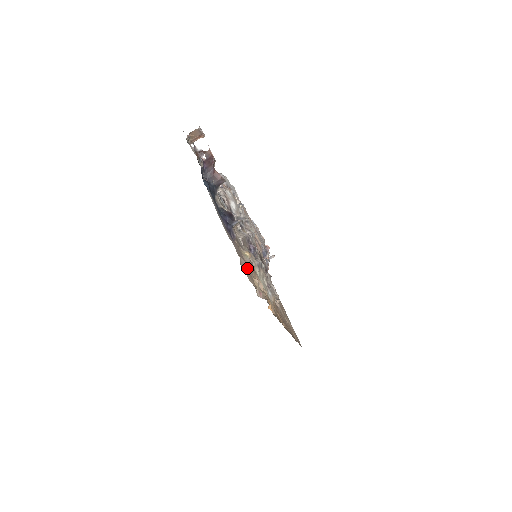
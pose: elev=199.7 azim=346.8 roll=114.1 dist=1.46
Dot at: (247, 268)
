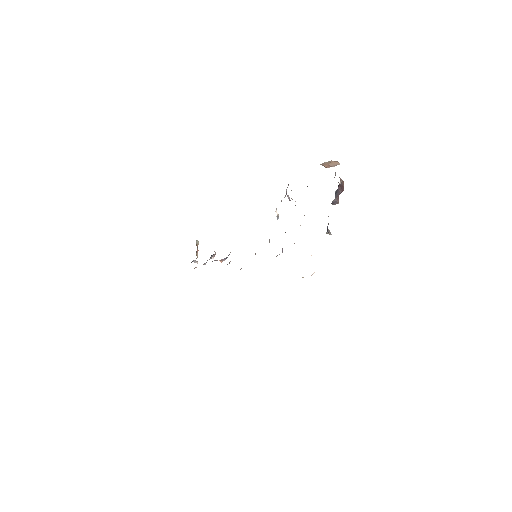
Dot at: occluded
